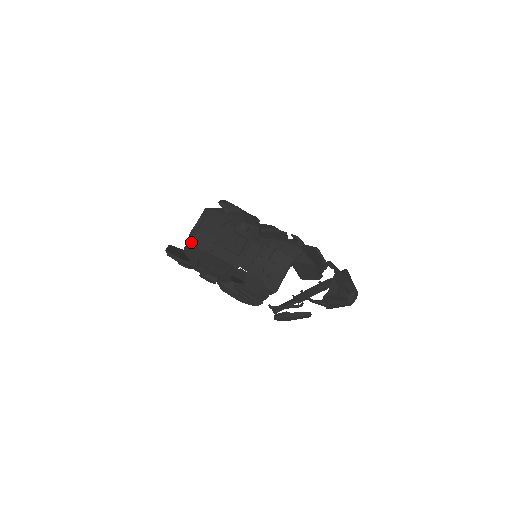
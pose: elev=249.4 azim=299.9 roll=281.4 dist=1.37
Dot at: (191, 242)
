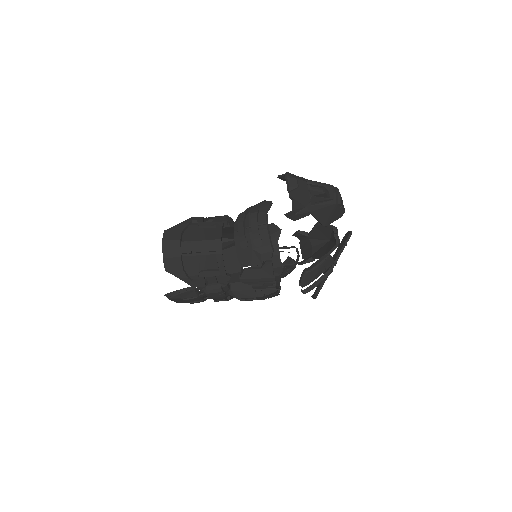
Dot at: (163, 256)
